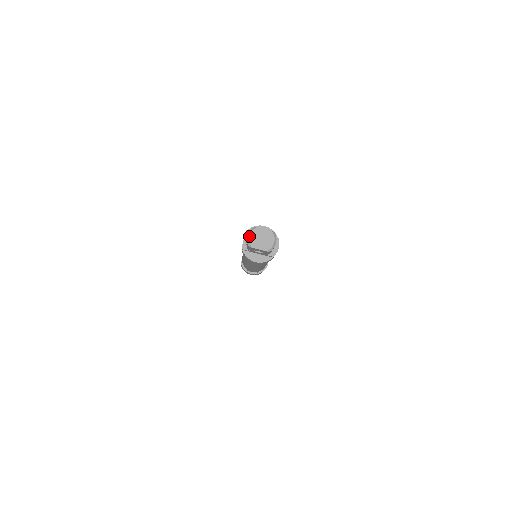
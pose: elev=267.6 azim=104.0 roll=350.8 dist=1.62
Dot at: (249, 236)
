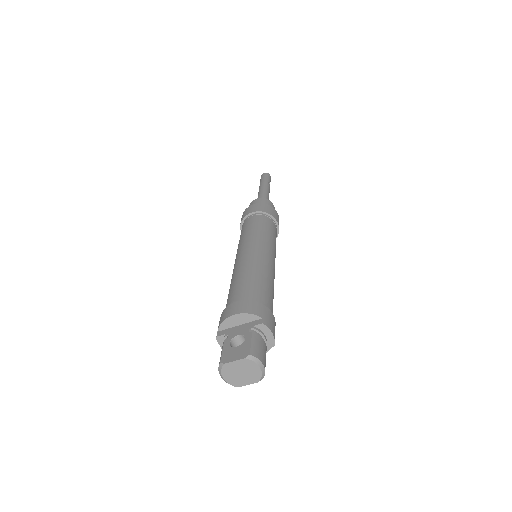
Dot at: (223, 378)
